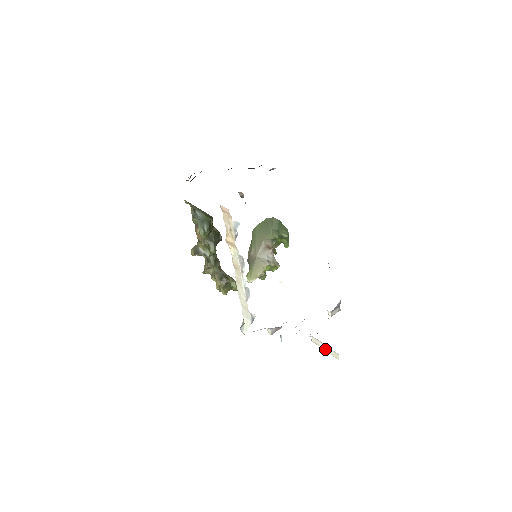
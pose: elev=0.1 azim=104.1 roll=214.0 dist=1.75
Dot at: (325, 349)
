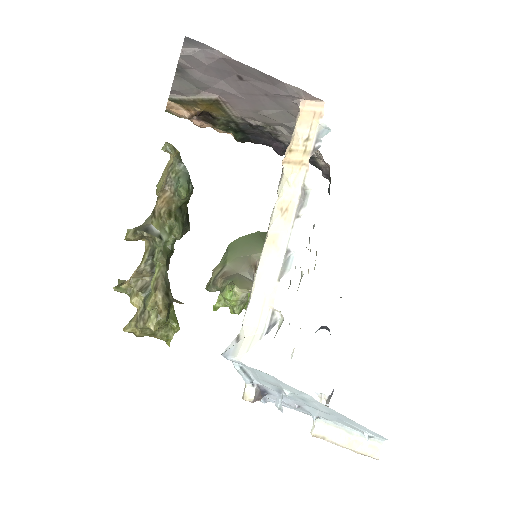
Dot at: (346, 442)
